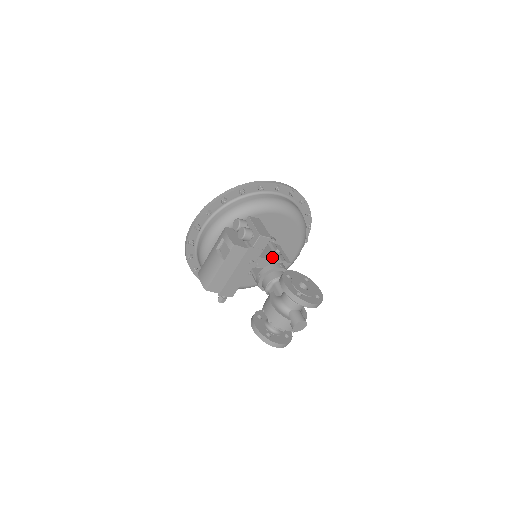
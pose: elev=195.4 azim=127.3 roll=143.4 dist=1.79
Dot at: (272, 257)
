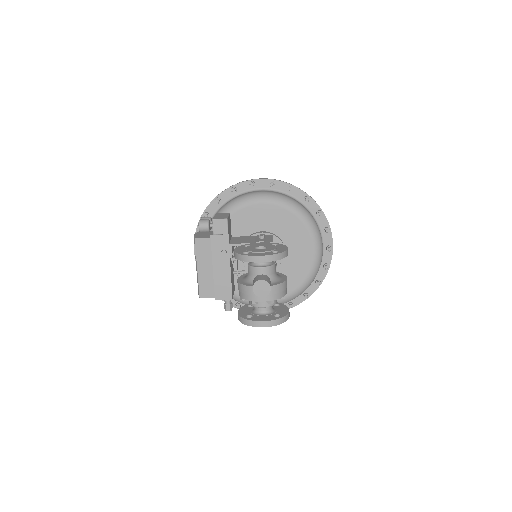
Dot at: (248, 242)
